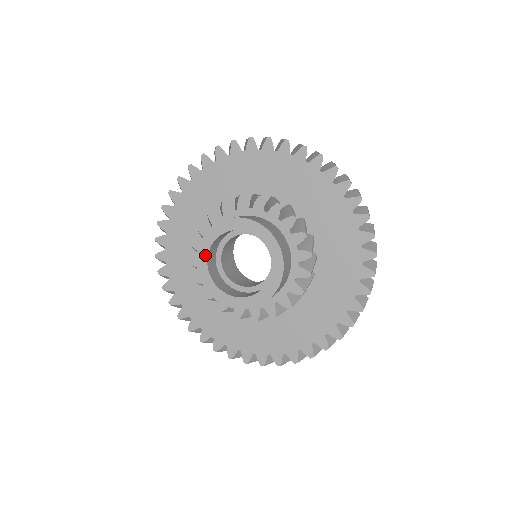
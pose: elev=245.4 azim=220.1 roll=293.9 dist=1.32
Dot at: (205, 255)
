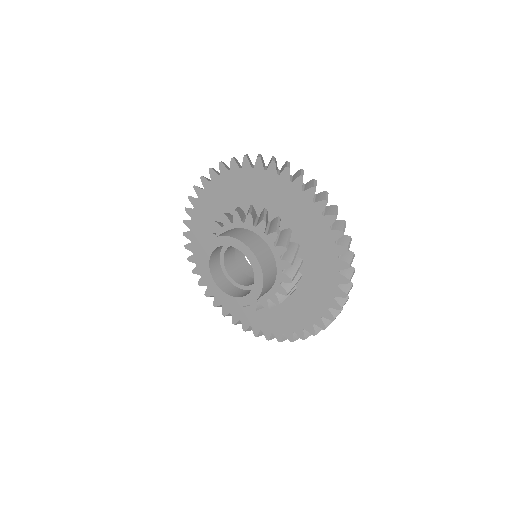
Dot at: (208, 270)
